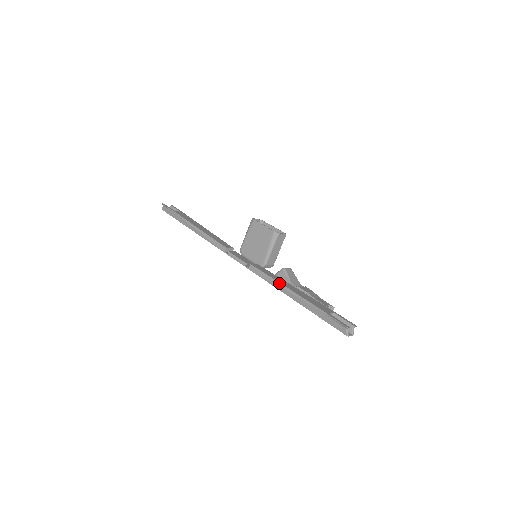
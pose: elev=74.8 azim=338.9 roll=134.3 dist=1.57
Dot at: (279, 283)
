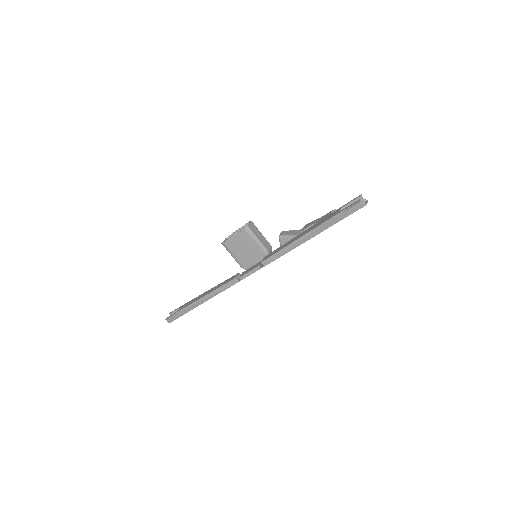
Dot at: (291, 244)
